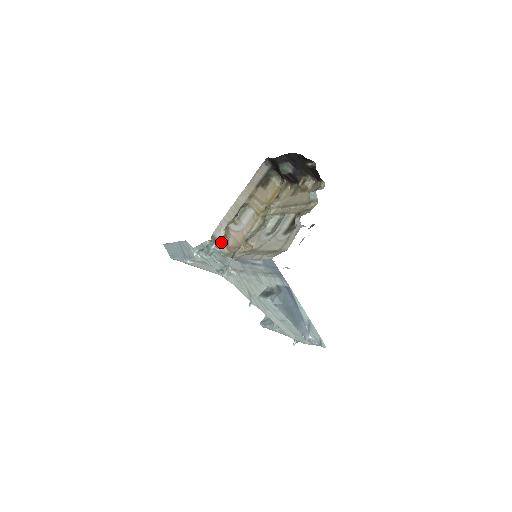
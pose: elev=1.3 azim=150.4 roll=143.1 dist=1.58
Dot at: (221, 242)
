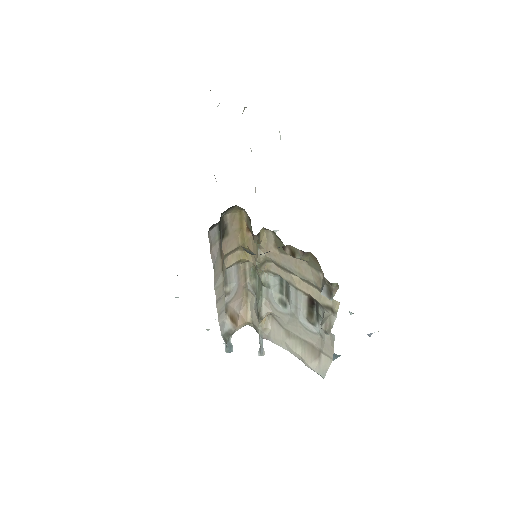
Dot at: (233, 327)
